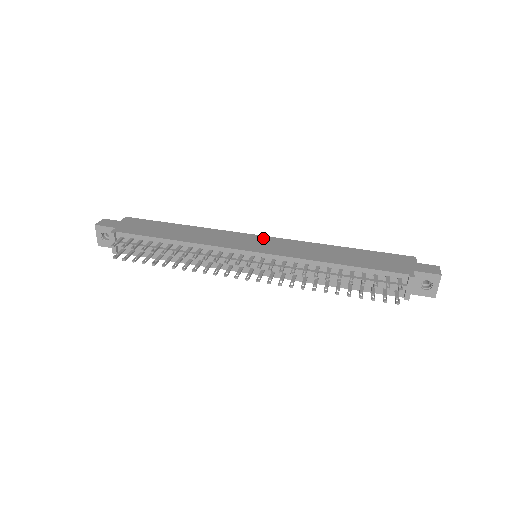
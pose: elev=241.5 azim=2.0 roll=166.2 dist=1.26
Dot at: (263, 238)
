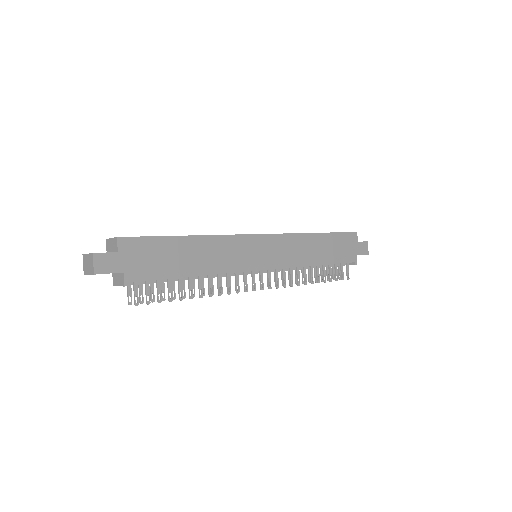
Dot at: (265, 240)
